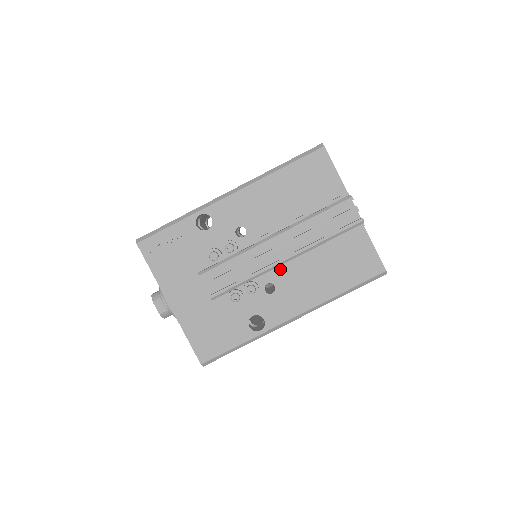
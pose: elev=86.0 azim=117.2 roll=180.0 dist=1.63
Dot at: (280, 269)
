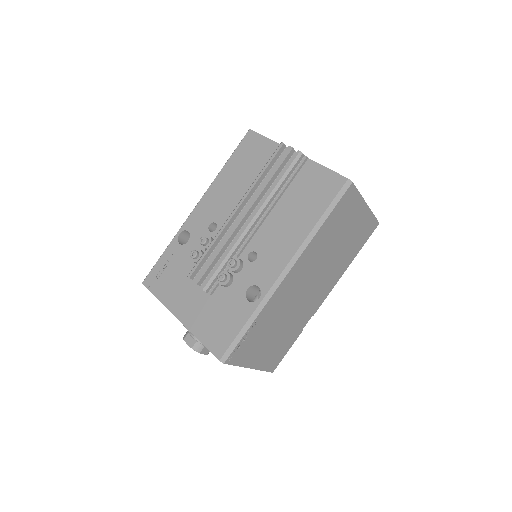
Dot at: (254, 236)
